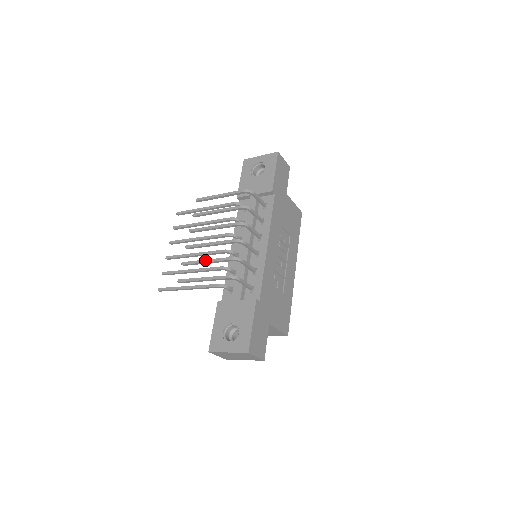
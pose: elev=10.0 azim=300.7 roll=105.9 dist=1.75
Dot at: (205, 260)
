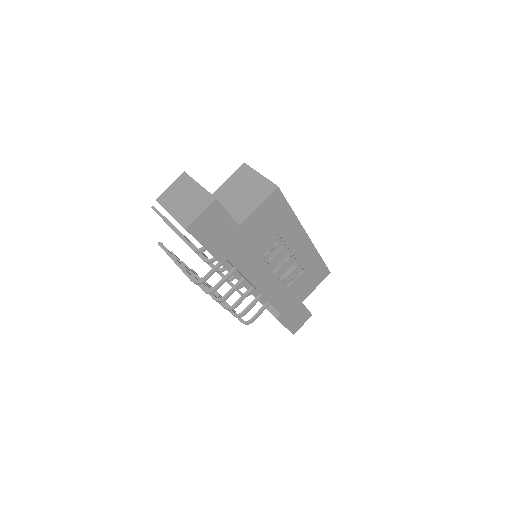
Dot at: occluded
